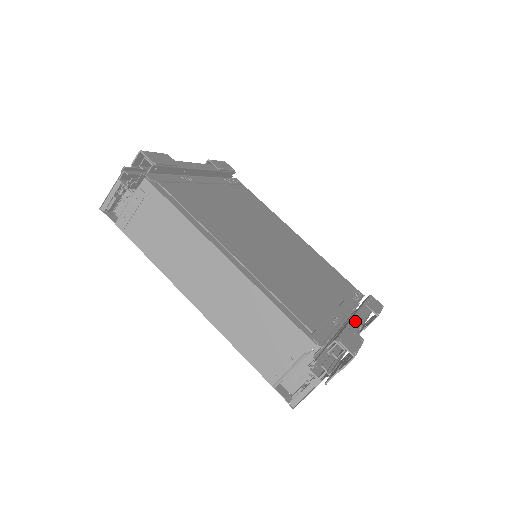
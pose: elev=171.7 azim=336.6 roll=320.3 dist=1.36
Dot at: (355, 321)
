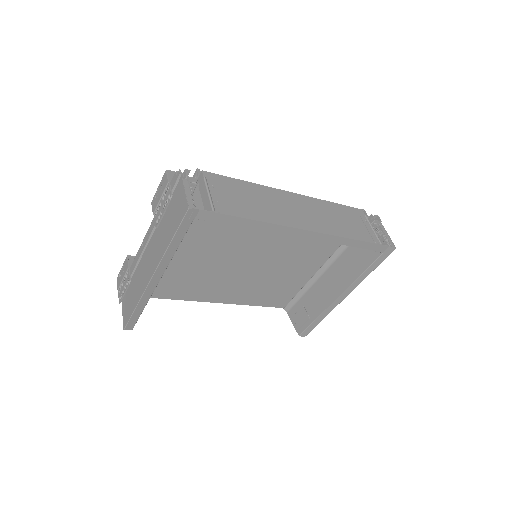
Dot at: occluded
